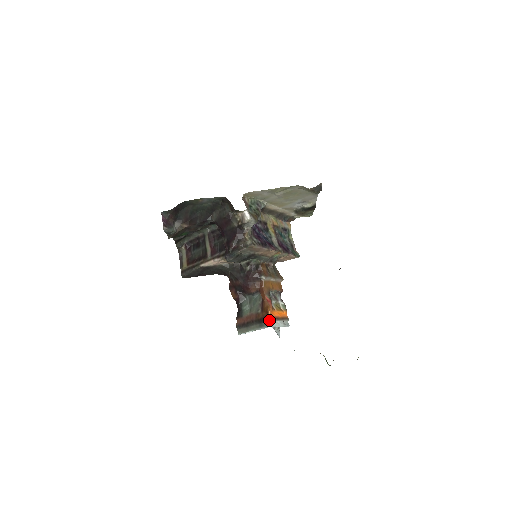
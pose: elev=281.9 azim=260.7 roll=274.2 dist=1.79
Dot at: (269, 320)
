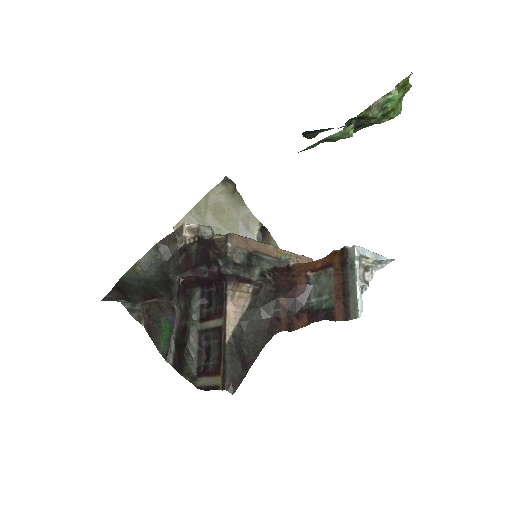
Dot at: (345, 248)
